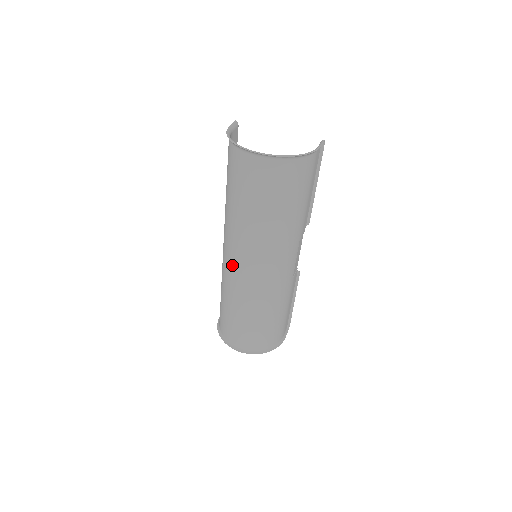
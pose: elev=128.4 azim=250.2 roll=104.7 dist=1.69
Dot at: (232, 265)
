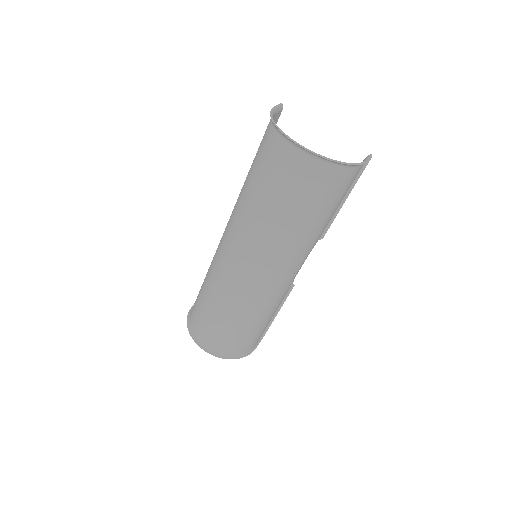
Dot at: (228, 258)
